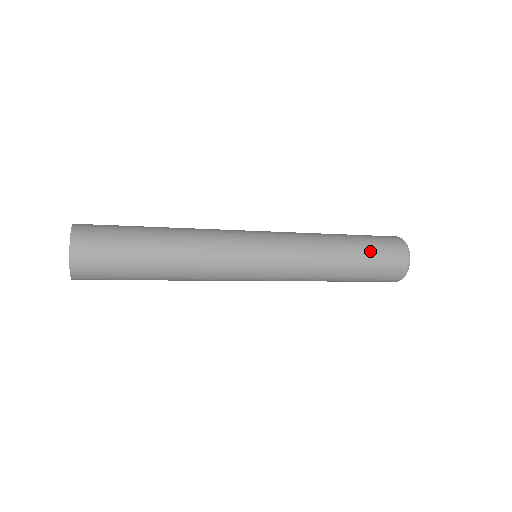
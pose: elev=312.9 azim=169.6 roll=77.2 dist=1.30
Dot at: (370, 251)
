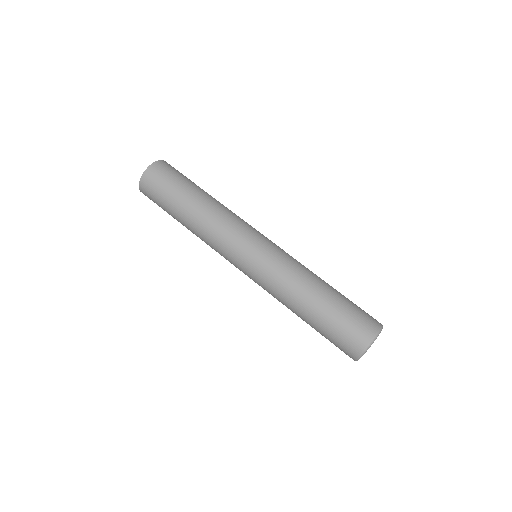
Dot at: (326, 326)
